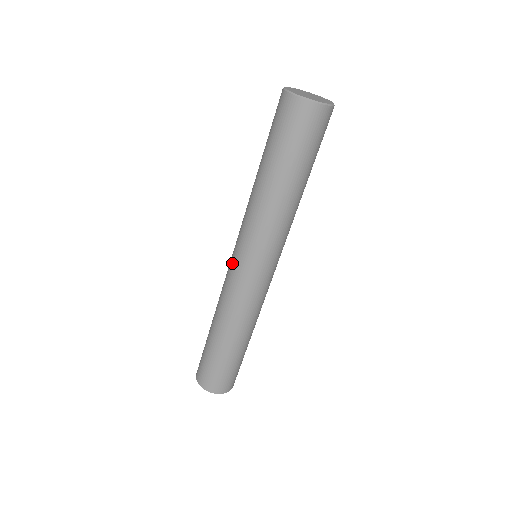
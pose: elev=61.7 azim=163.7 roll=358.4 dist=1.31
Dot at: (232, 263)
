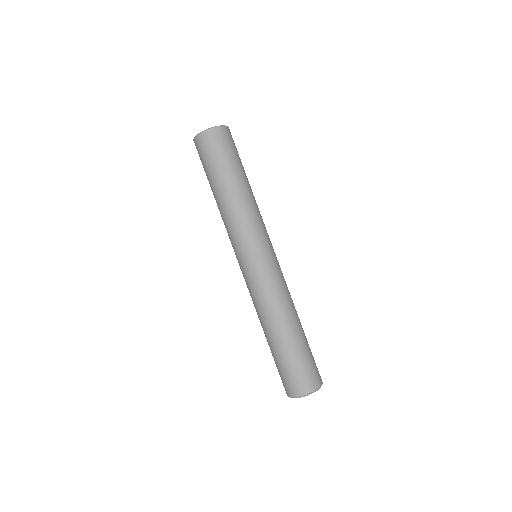
Dot at: (251, 267)
